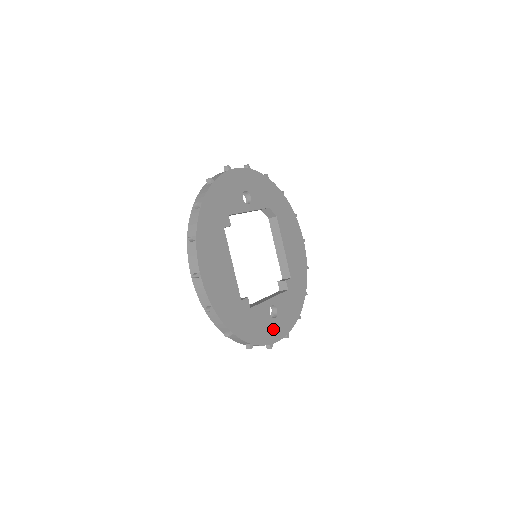
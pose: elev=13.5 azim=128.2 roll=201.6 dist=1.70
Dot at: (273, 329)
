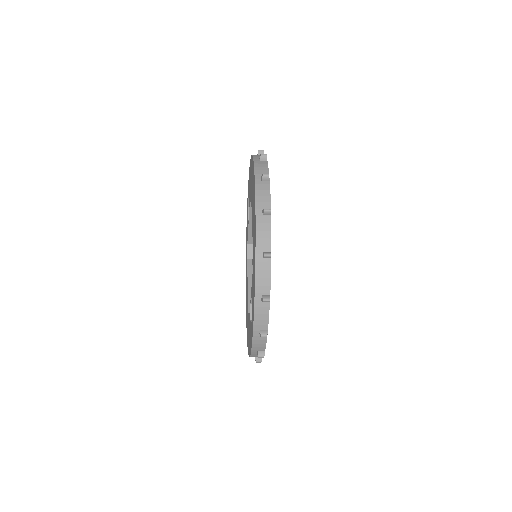
Dot at: occluded
